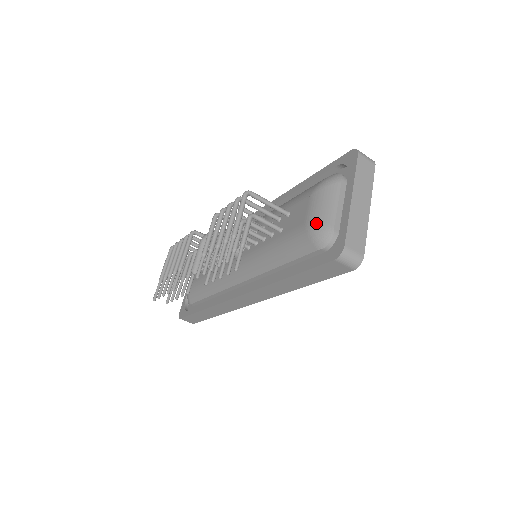
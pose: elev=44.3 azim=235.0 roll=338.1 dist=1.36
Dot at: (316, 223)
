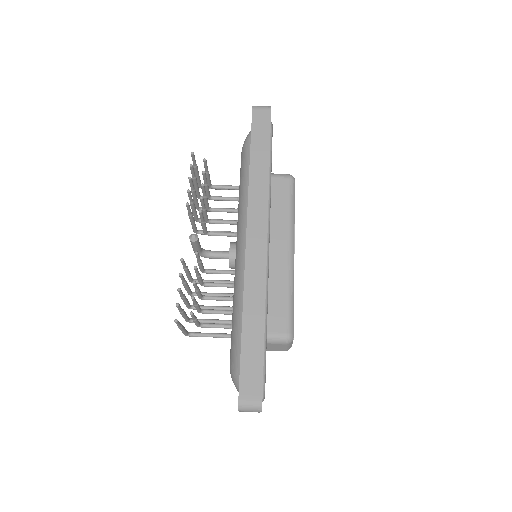
Dot at: occluded
